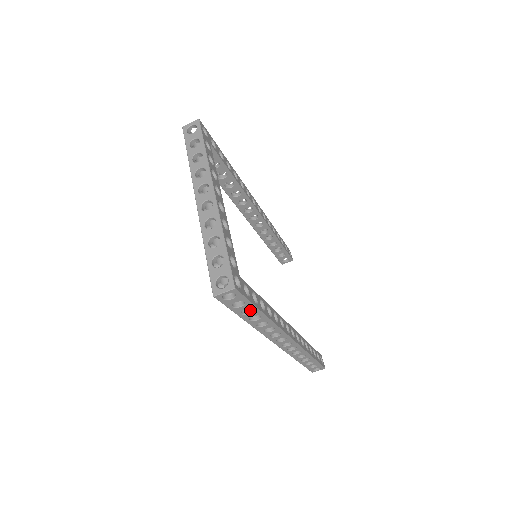
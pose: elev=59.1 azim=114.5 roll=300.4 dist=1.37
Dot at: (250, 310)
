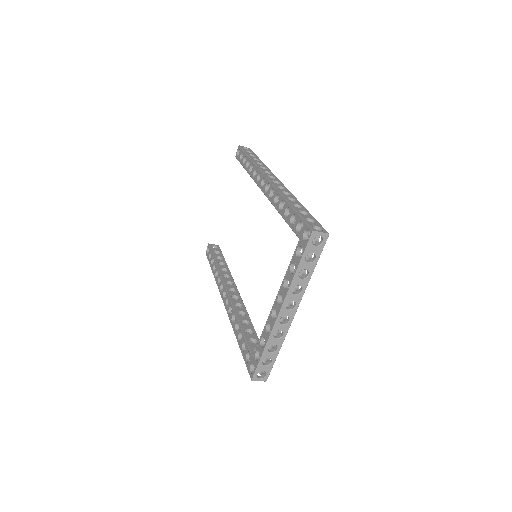
Dot at: occluded
